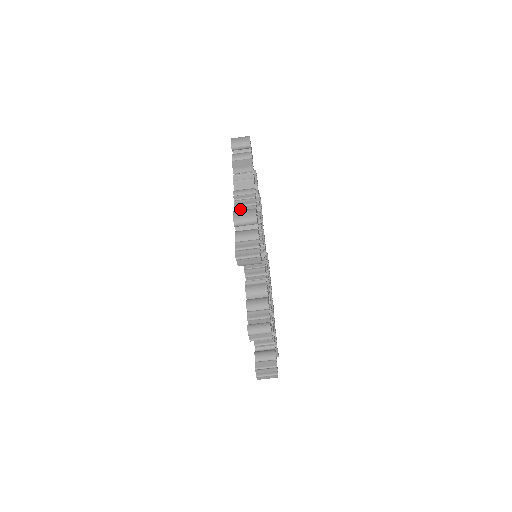
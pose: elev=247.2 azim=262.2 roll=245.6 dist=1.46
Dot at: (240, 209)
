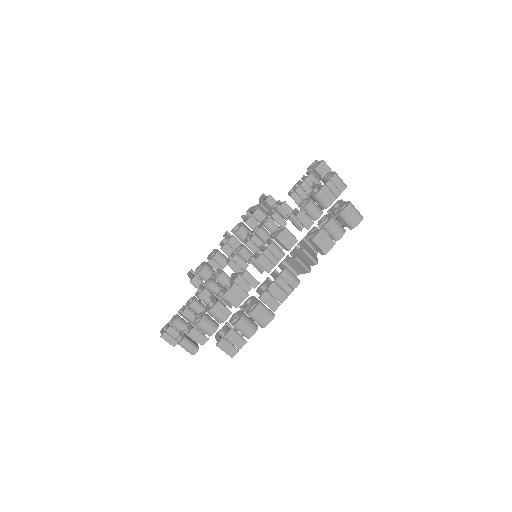
Dot at: (268, 297)
